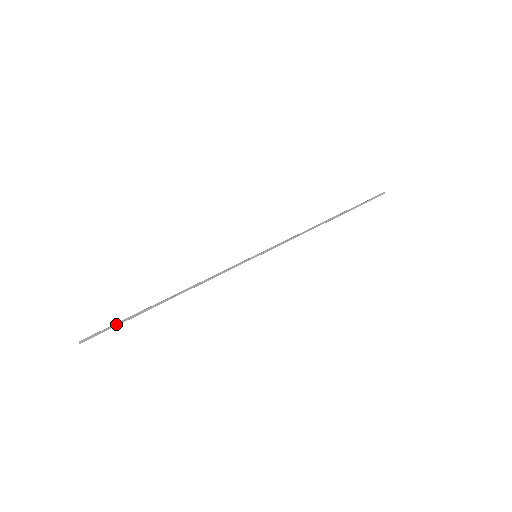
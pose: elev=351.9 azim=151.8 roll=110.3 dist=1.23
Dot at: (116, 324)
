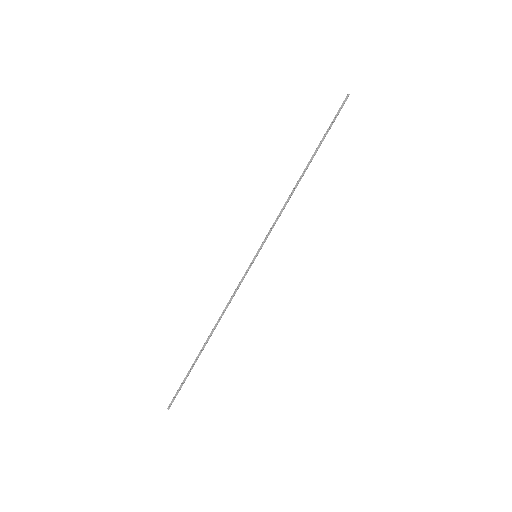
Dot at: (183, 381)
